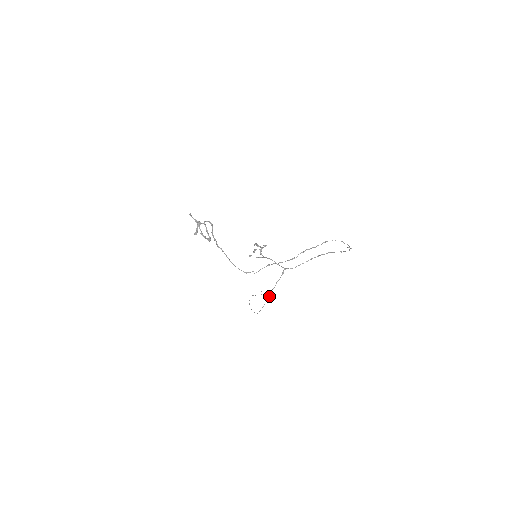
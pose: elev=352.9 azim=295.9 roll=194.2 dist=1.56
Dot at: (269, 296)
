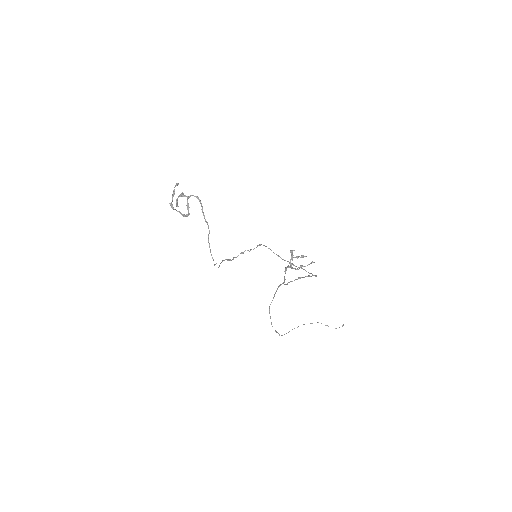
Dot at: (269, 312)
